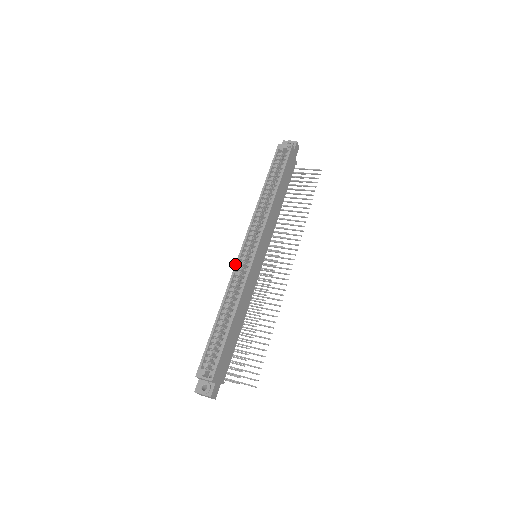
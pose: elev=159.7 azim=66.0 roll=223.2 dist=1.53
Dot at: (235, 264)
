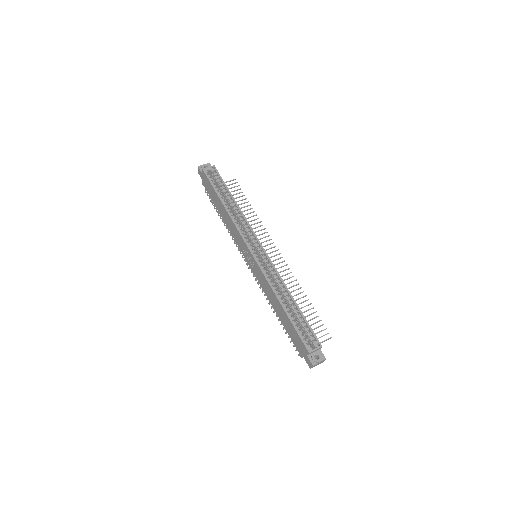
Dot at: (258, 266)
